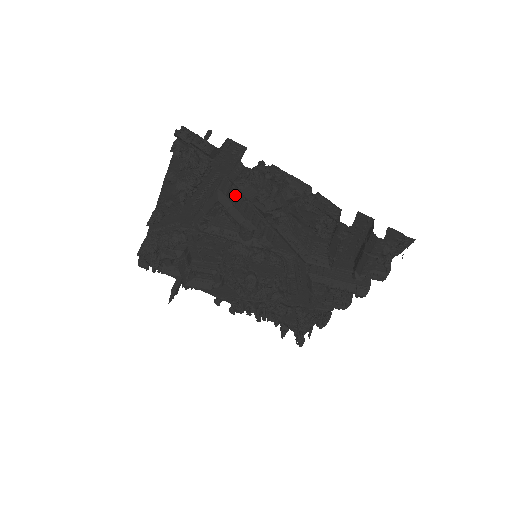
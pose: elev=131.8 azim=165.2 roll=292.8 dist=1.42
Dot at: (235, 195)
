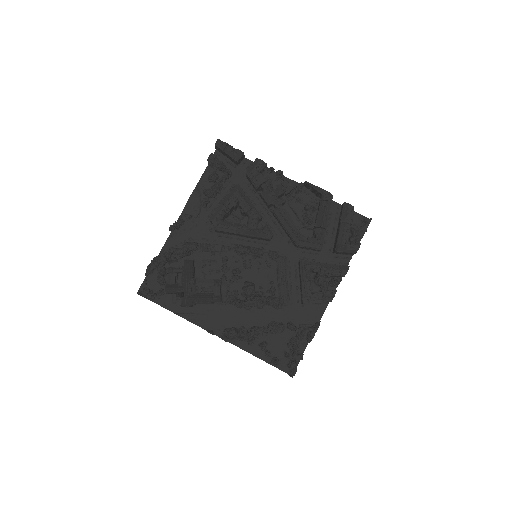
Dot at: occluded
